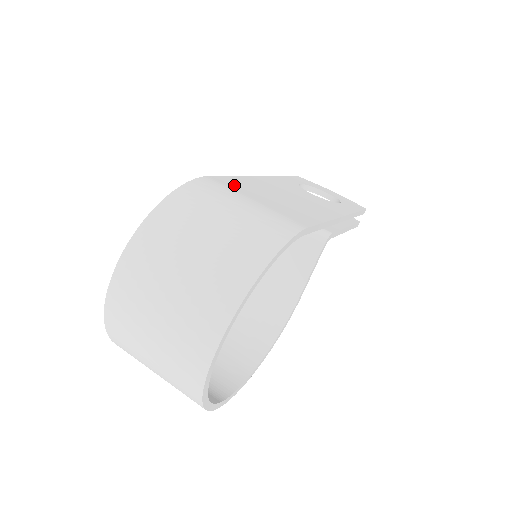
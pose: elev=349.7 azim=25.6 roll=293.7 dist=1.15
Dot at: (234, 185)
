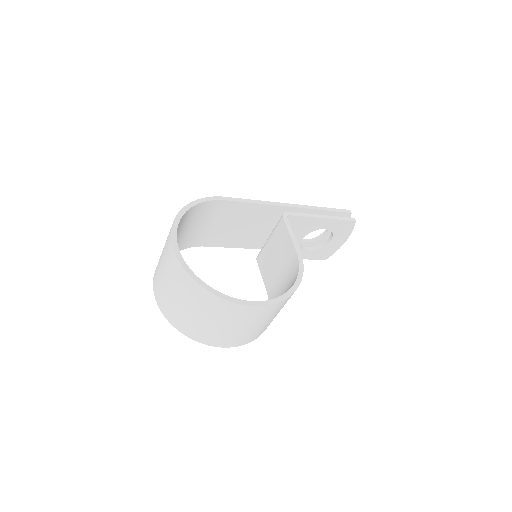
Dot at: occluded
